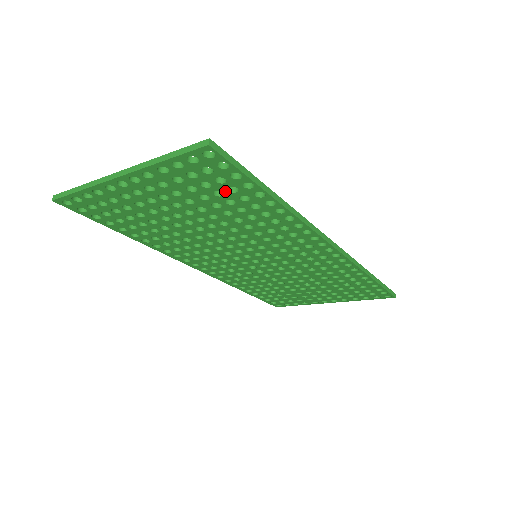
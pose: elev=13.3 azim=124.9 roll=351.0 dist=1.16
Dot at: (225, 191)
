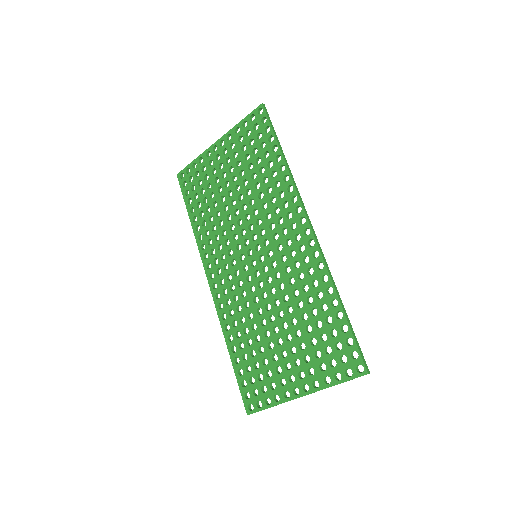
Dot at: (259, 148)
